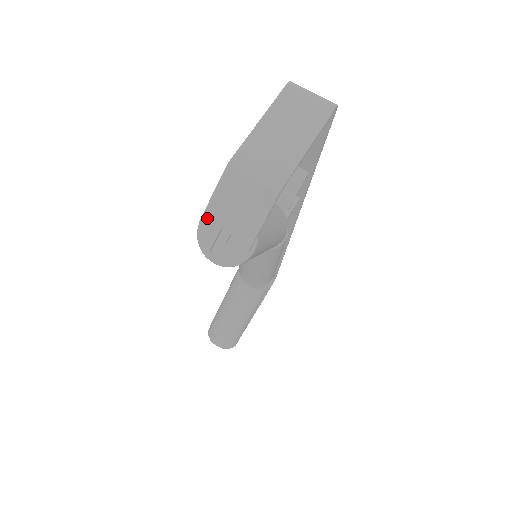
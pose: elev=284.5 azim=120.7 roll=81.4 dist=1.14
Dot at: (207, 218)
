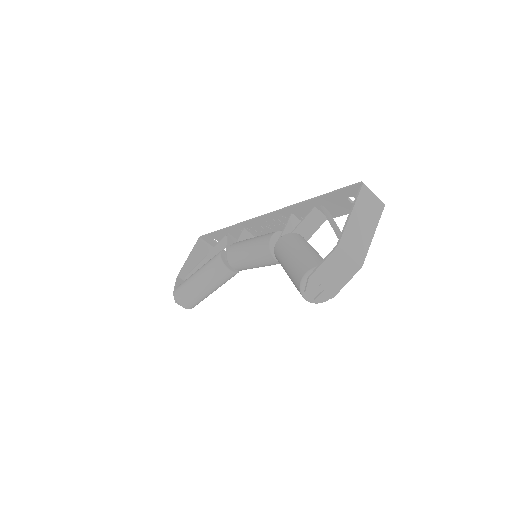
Dot at: (315, 276)
